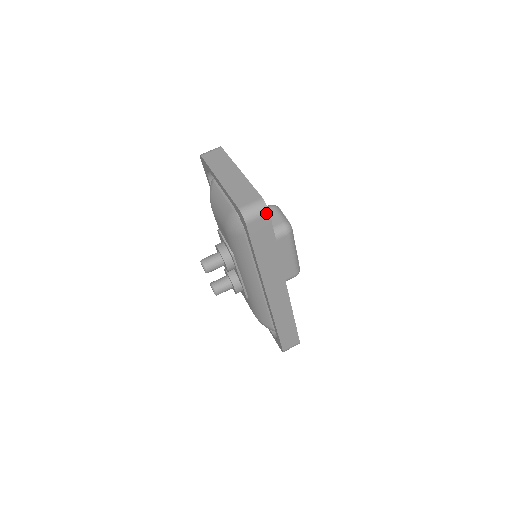
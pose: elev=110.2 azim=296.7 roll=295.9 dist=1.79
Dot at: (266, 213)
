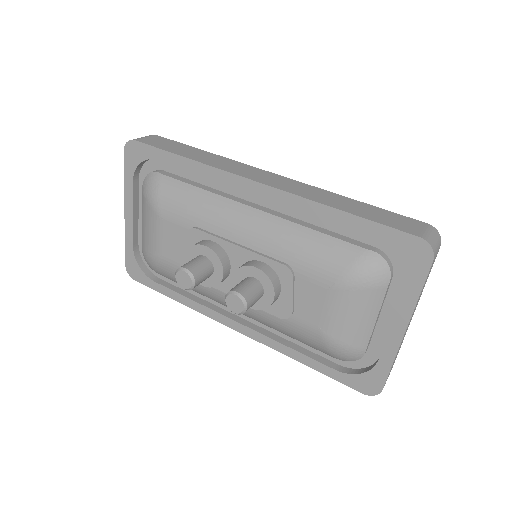
Dot at: (151, 136)
